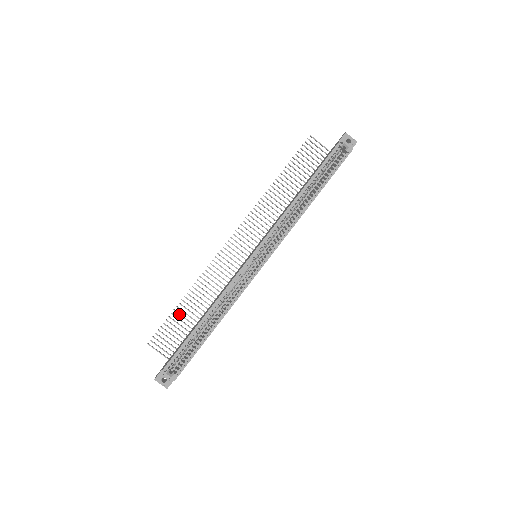
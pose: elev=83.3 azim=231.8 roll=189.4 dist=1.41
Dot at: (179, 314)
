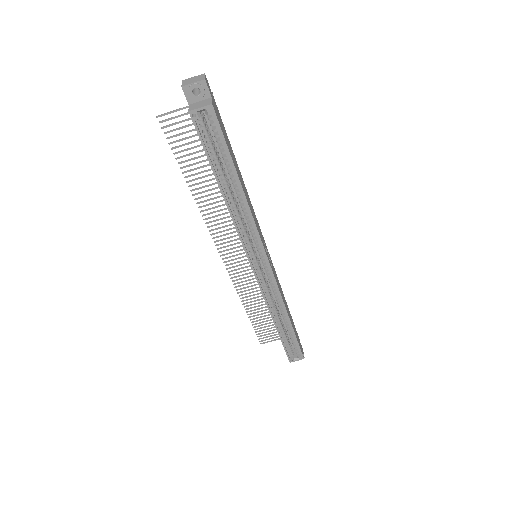
Dot at: occluded
